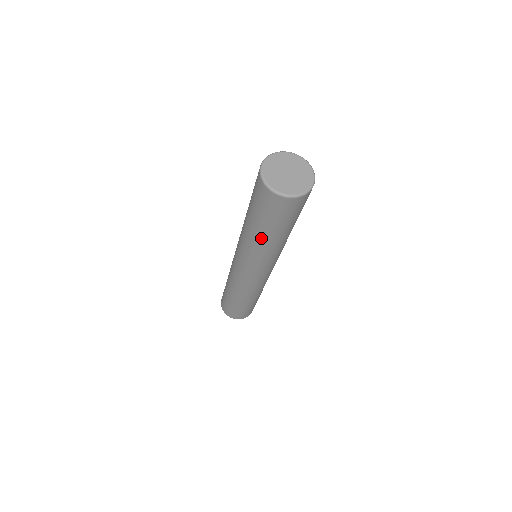
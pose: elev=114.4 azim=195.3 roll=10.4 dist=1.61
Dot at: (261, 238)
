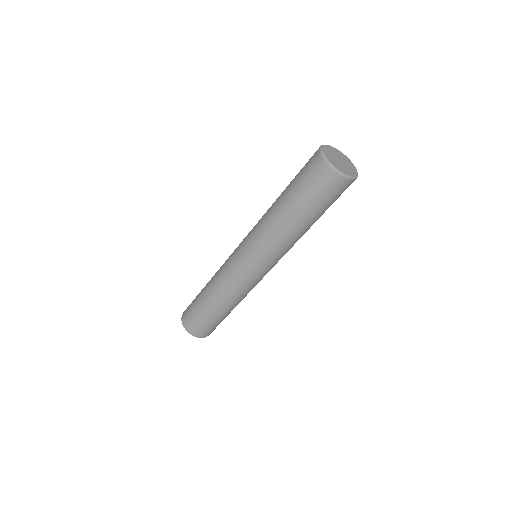
Dot at: (306, 228)
